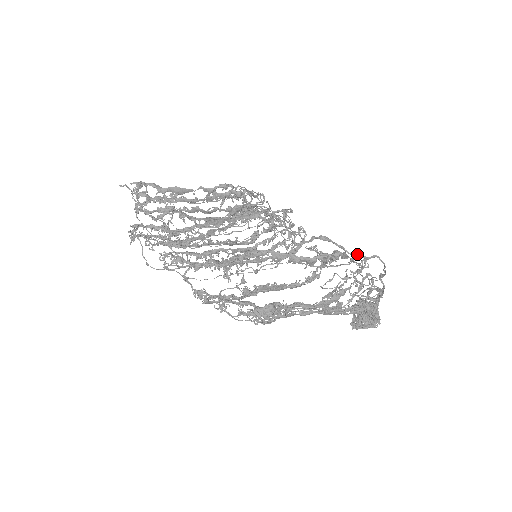
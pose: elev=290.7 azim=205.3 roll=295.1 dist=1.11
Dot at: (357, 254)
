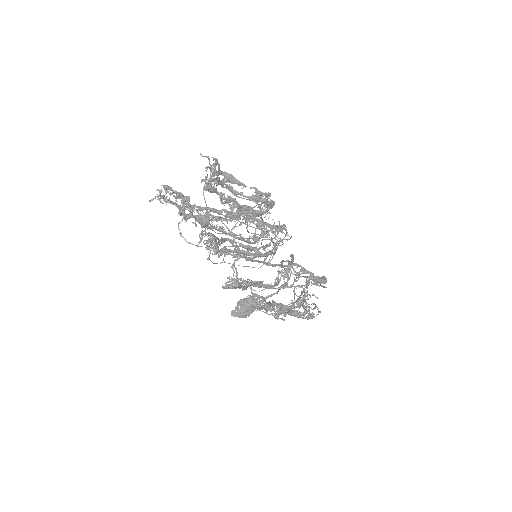
Dot at: occluded
